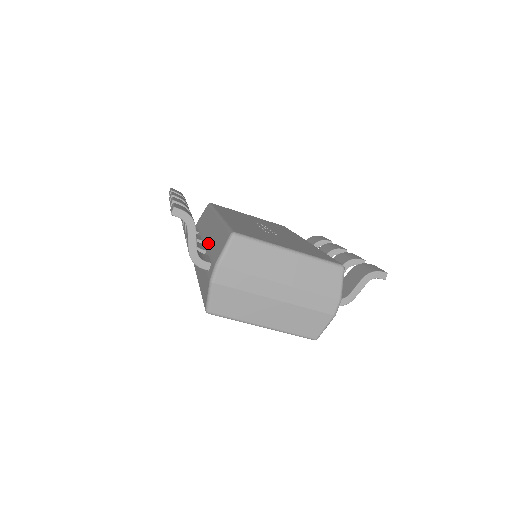
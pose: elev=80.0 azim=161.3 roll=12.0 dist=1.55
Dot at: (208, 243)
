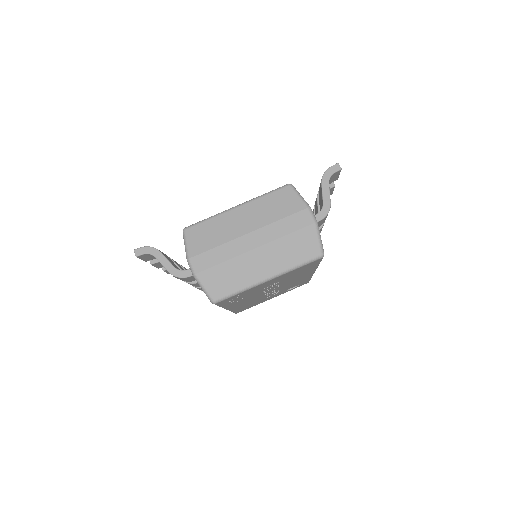
Dot at: occluded
